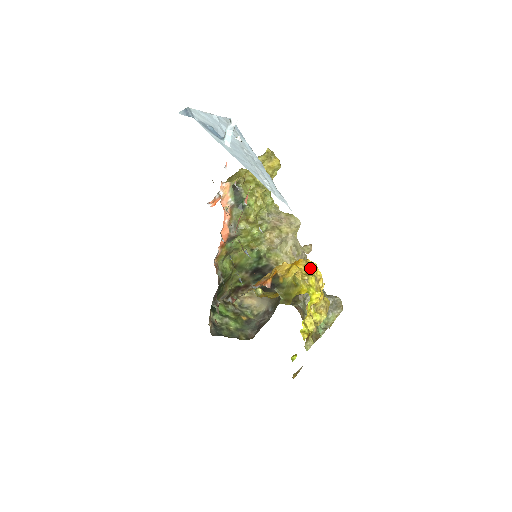
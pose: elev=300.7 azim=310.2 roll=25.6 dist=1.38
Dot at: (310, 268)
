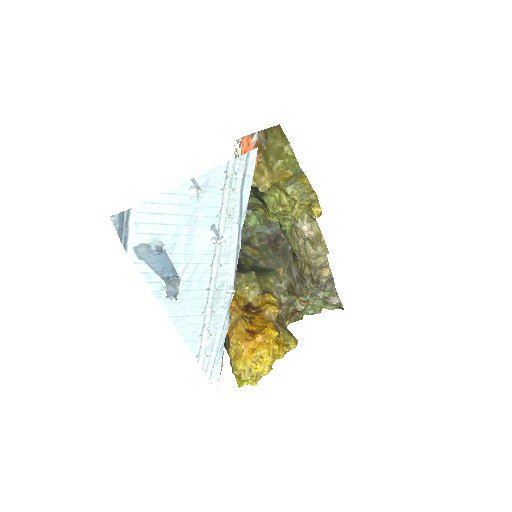
Dot at: (256, 368)
